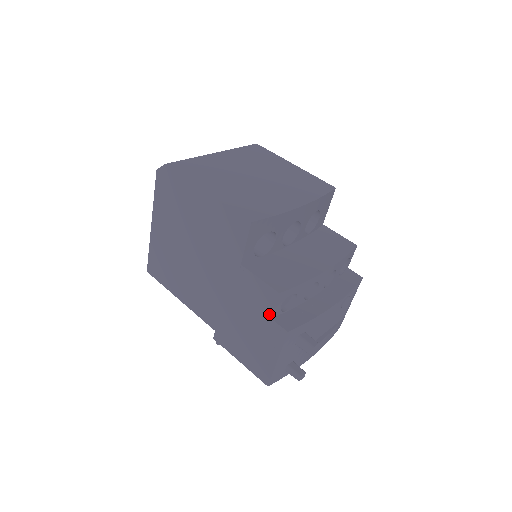
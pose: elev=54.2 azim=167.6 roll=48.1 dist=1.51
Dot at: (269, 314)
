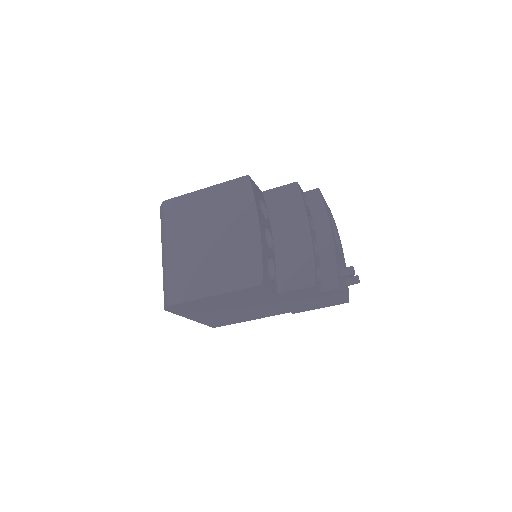
Dot at: (318, 292)
